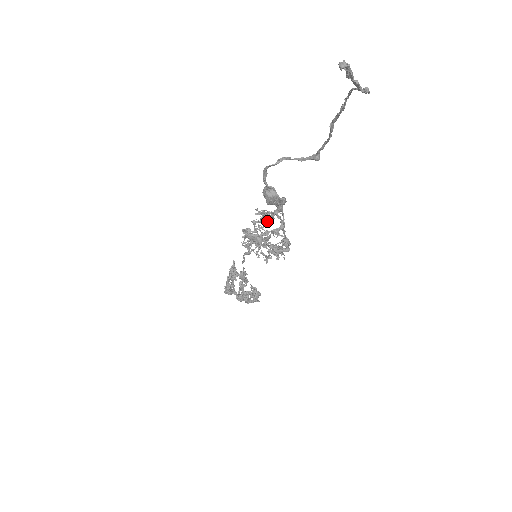
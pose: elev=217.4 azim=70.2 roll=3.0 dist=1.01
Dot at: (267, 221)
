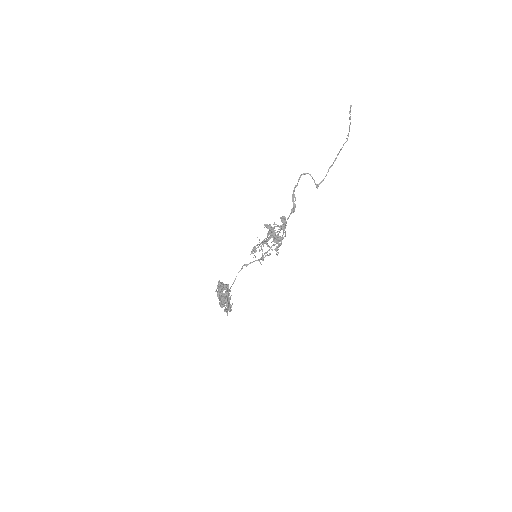
Dot at: occluded
